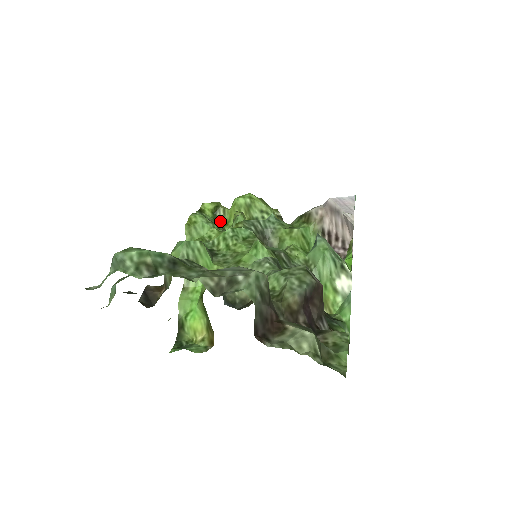
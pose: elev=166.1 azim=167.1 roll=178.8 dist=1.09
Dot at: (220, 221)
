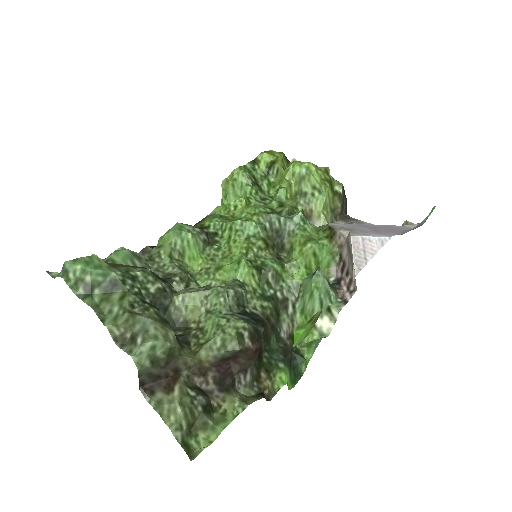
Dot at: (269, 180)
